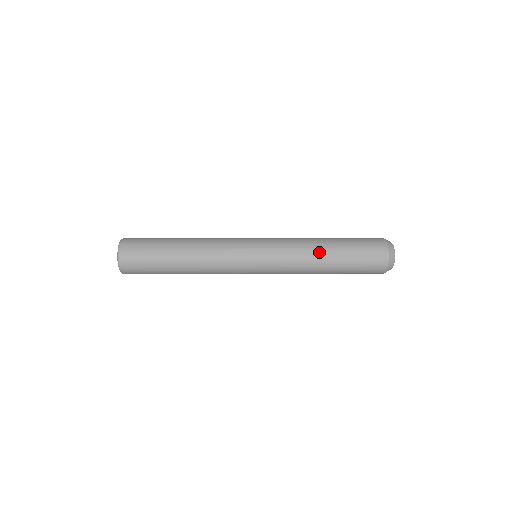
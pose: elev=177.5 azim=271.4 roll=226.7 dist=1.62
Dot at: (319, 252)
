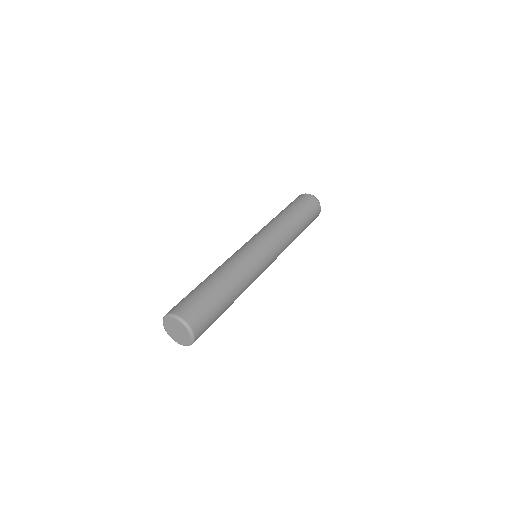
Dot at: (293, 225)
